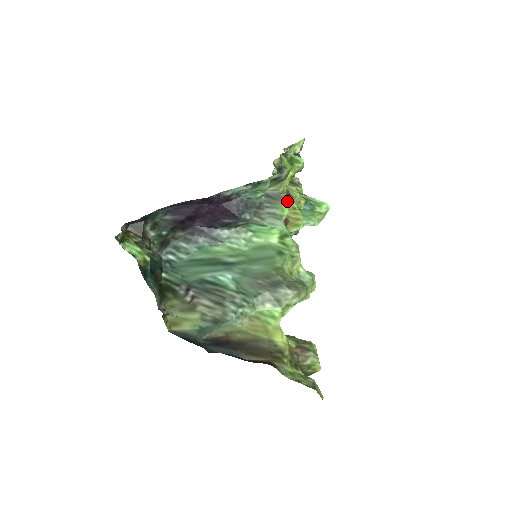
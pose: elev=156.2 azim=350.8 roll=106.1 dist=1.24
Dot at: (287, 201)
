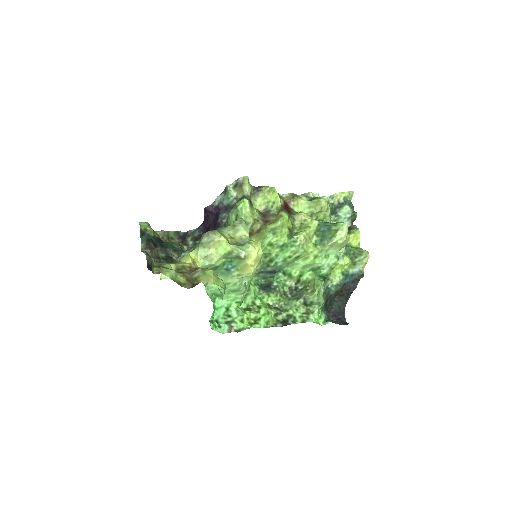
Dot at: (279, 213)
